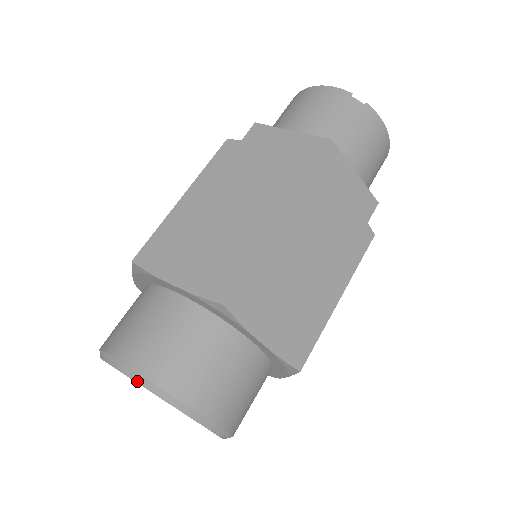
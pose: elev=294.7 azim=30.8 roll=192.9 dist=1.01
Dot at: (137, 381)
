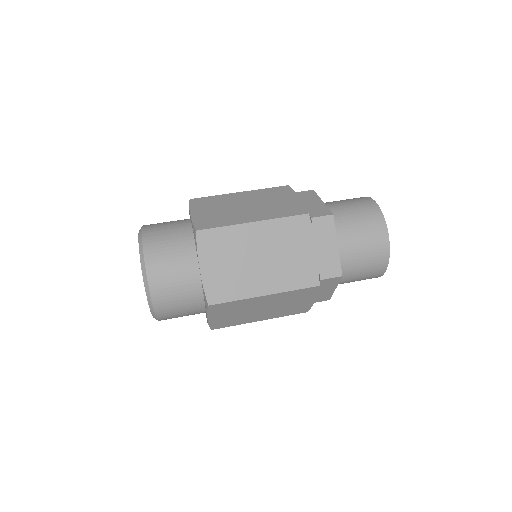
Dot at: occluded
